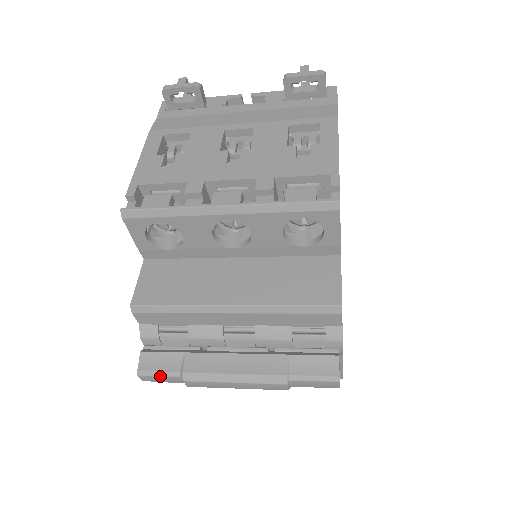
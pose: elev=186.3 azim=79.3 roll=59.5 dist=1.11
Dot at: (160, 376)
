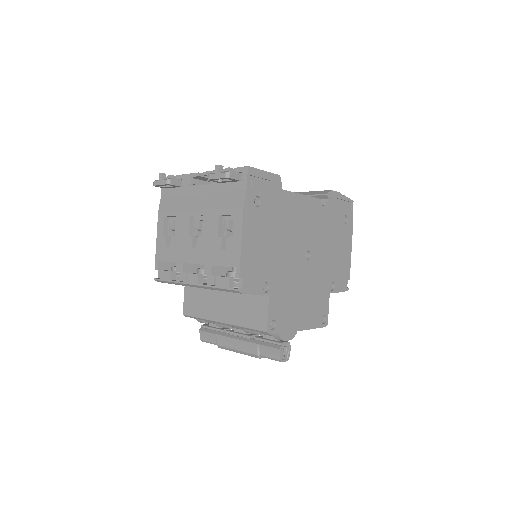
Dot at: (210, 343)
